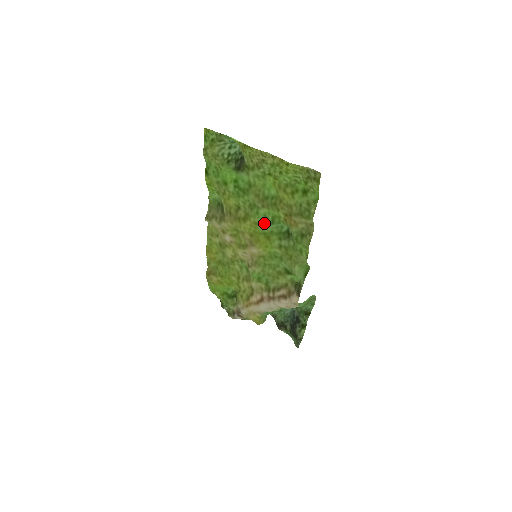
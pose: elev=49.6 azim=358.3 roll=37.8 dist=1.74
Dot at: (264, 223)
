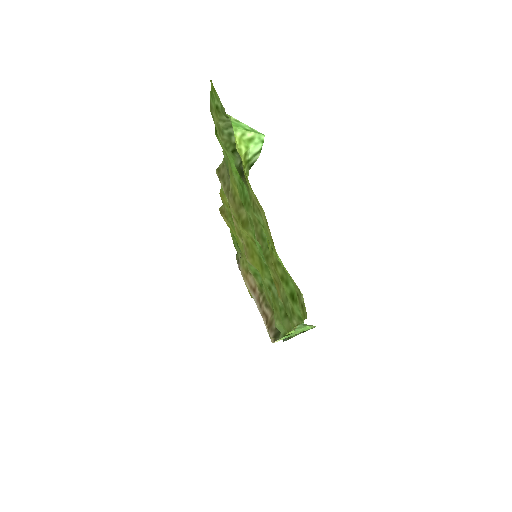
Dot at: (260, 251)
